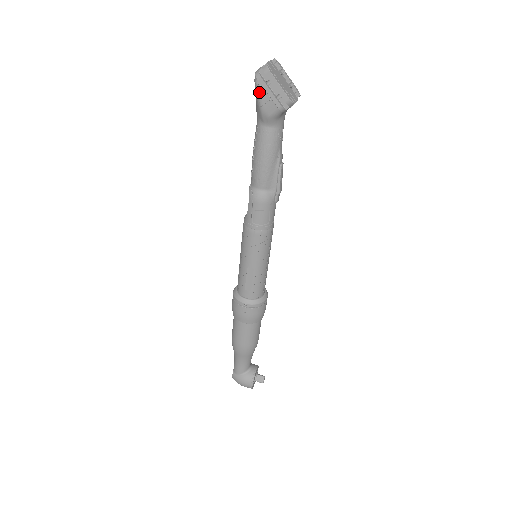
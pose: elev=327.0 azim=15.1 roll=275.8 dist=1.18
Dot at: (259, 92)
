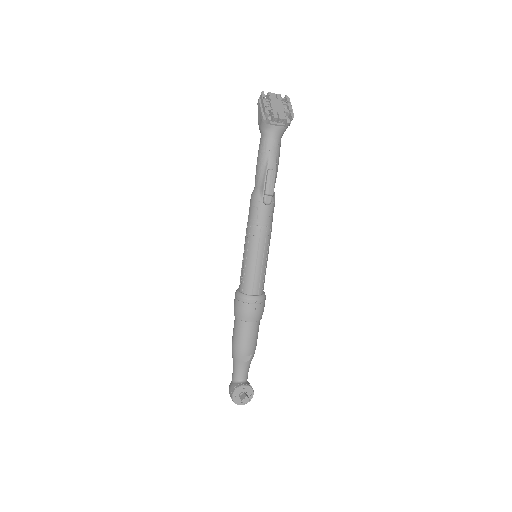
Dot at: (258, 110)
